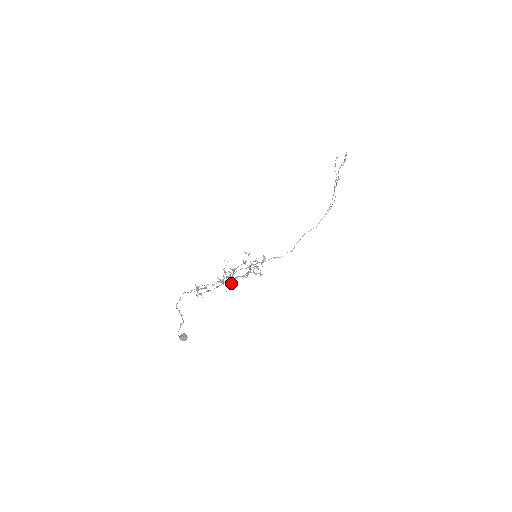
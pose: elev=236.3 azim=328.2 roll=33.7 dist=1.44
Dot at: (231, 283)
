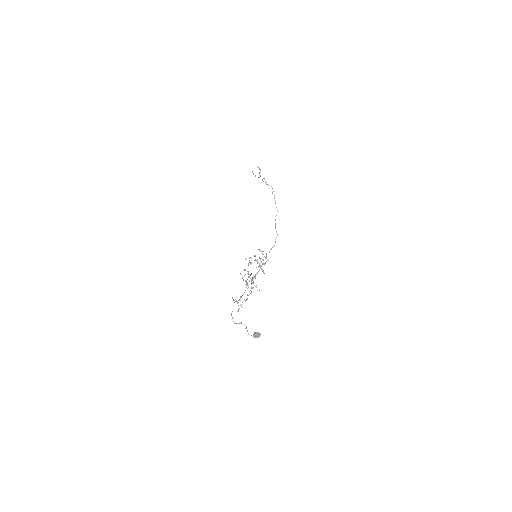
Dot at: occluded
